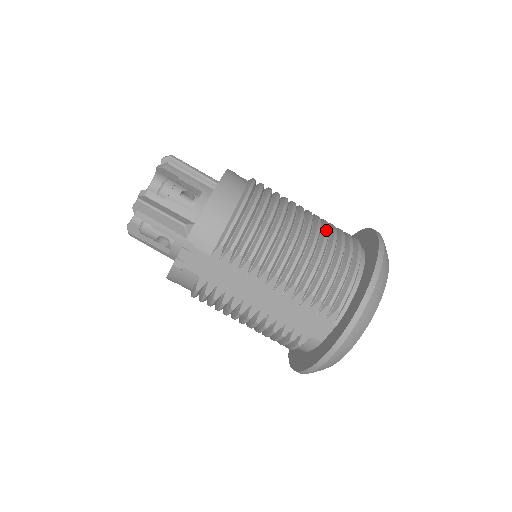
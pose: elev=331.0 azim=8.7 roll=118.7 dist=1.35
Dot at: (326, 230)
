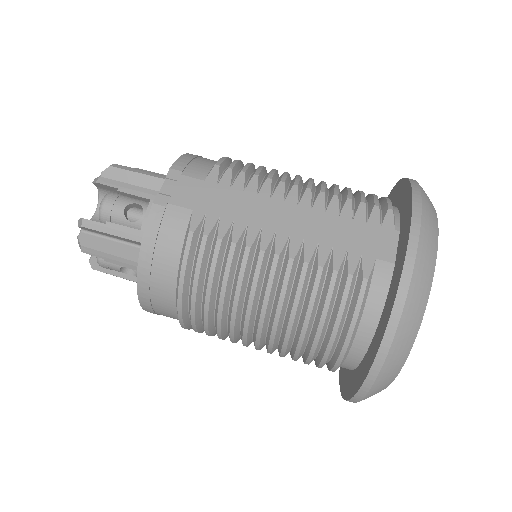
Dot at: occluded
